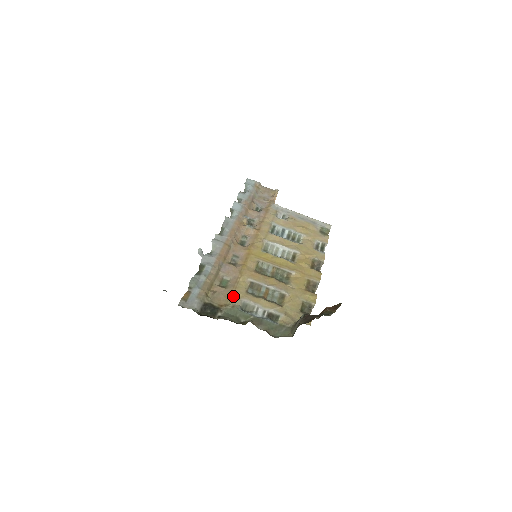
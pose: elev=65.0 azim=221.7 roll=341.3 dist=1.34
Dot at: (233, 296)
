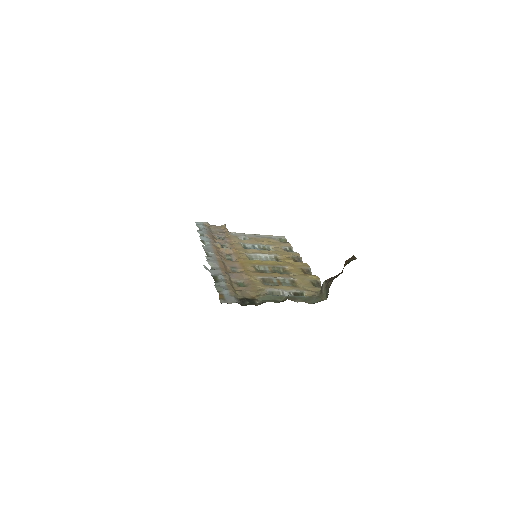
Dot at: (257, 289)
